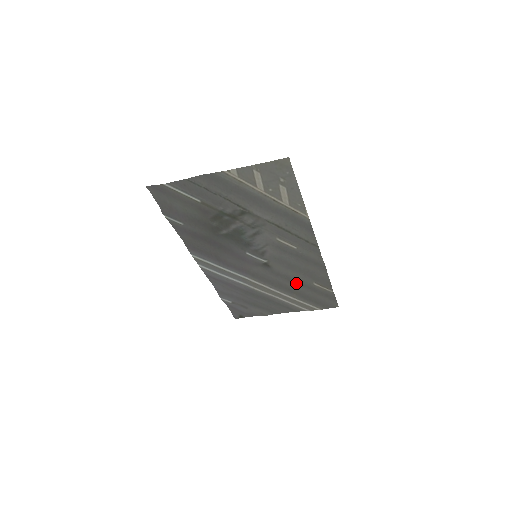
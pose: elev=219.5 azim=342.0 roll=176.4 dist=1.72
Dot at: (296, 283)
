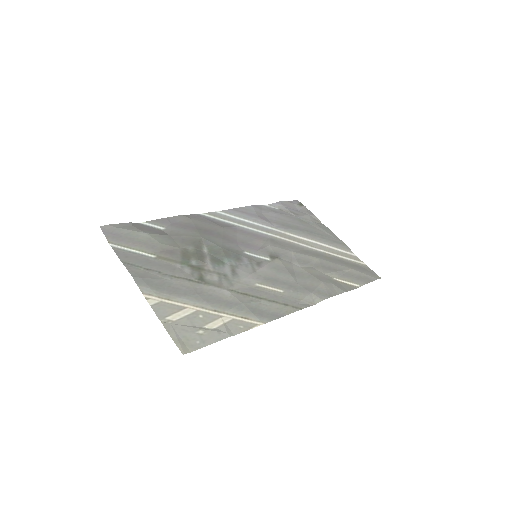
Dot at: (318, 264)
